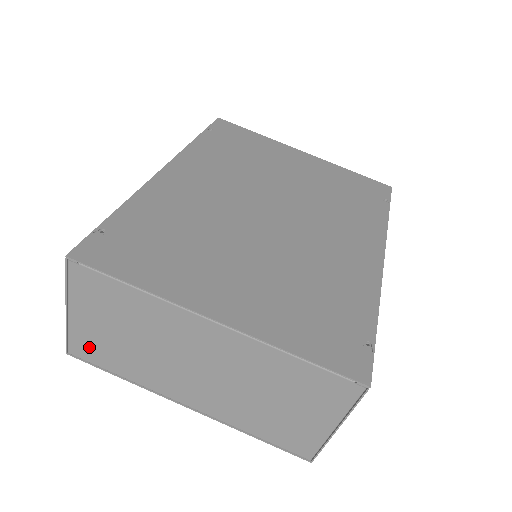
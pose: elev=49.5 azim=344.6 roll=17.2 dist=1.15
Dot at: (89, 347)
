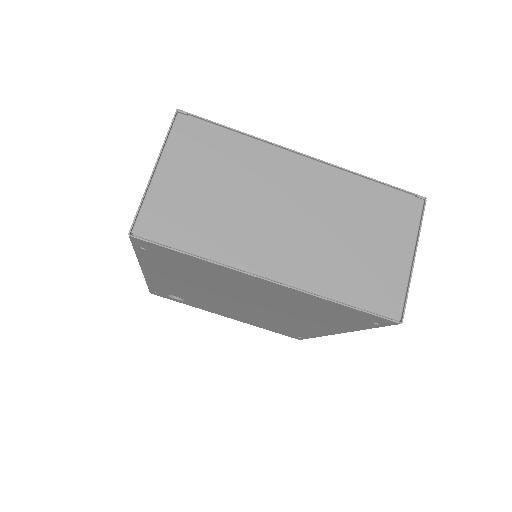
Dot at: (165, 216)
